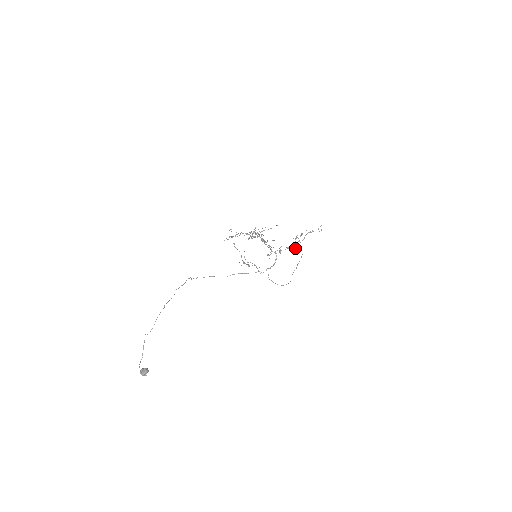
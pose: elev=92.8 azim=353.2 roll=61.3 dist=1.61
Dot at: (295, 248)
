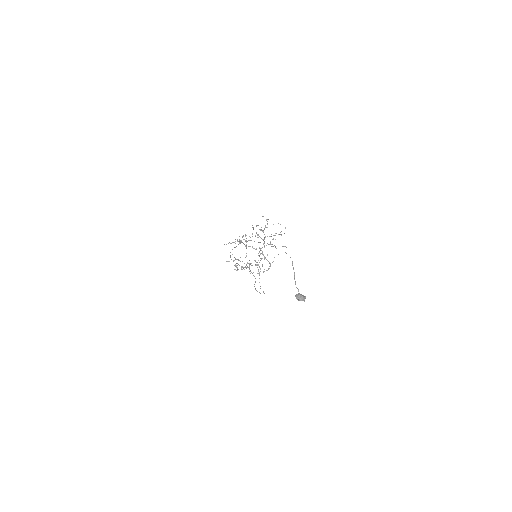
Dot at: (260, 268)
